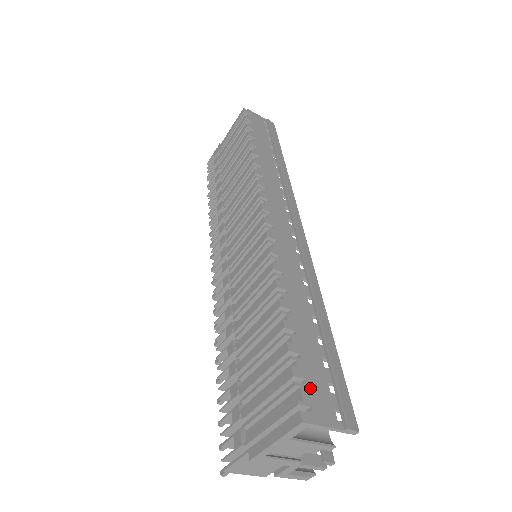
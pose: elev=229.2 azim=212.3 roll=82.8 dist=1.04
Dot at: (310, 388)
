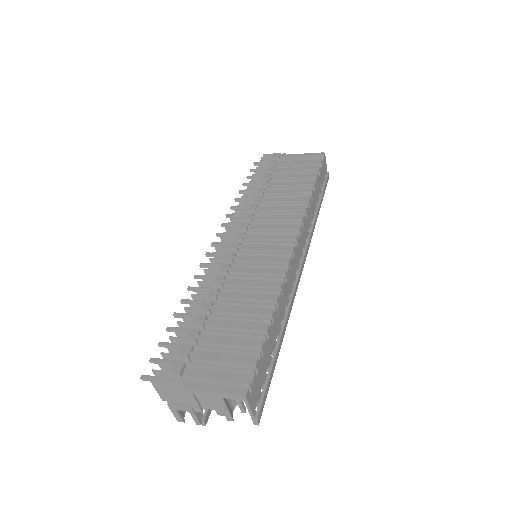
Dot at: (257, 379)
